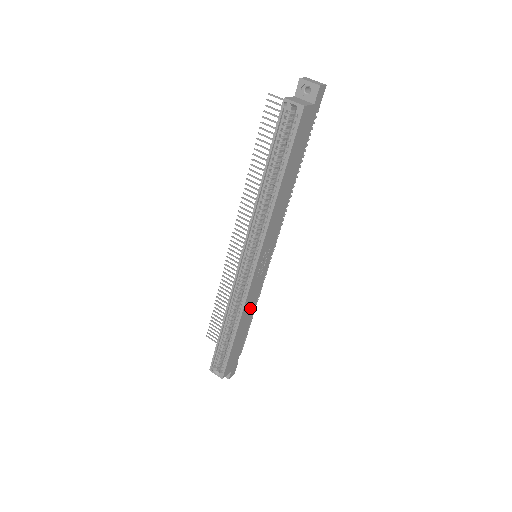
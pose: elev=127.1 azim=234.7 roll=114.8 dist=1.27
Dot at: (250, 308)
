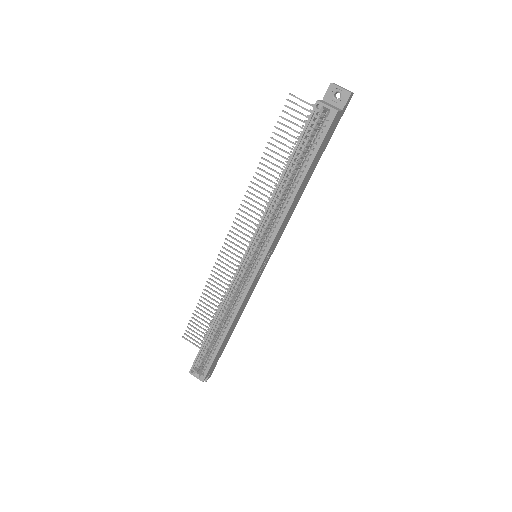
Dot at: (242, 309)
